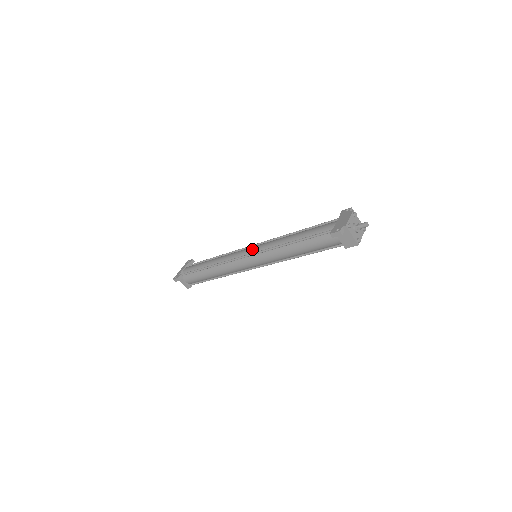
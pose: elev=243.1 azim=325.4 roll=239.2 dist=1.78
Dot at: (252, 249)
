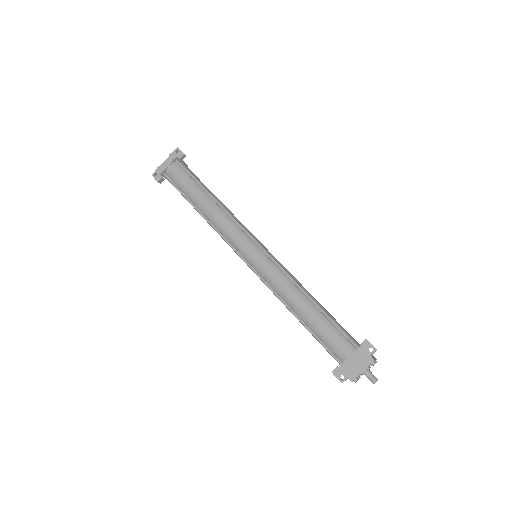
Dot at: (253, 259)
